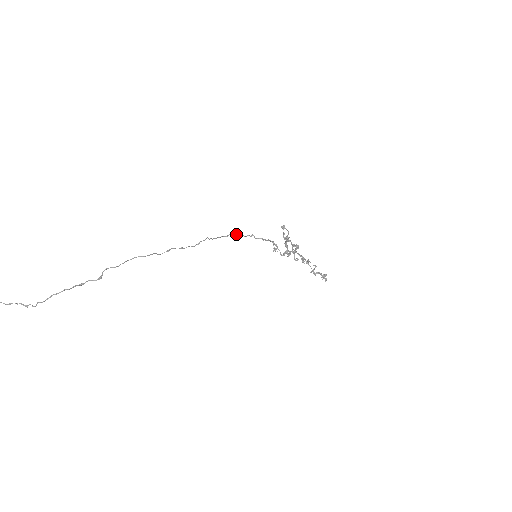
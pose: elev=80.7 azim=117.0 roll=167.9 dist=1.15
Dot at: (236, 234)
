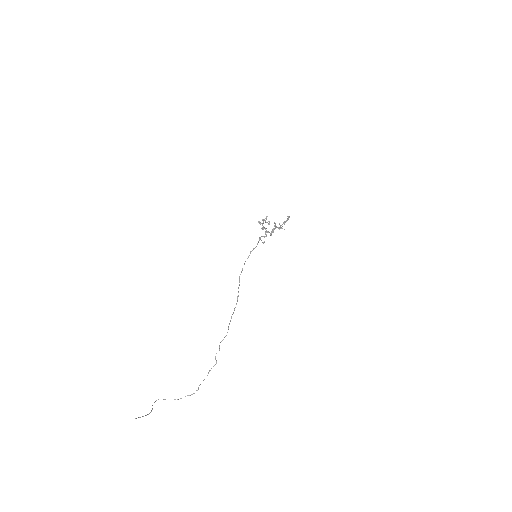
Dot at: occluded
